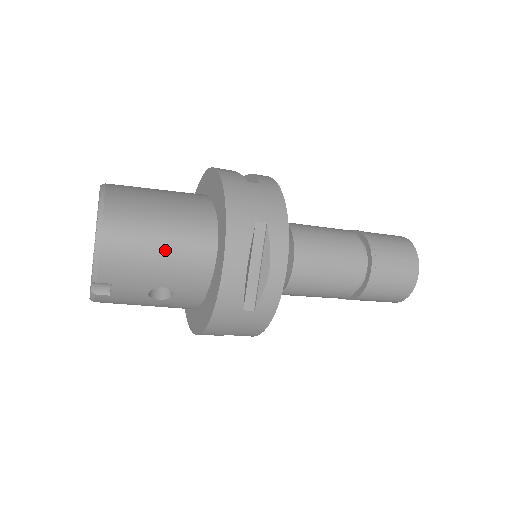
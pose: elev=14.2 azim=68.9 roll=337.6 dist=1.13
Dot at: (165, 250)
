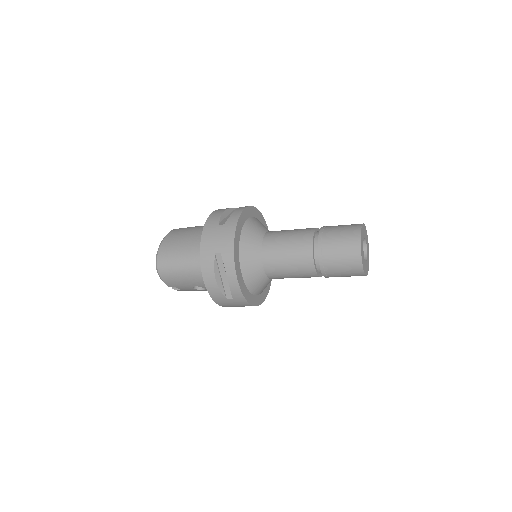
Dot at: (185, 271)
